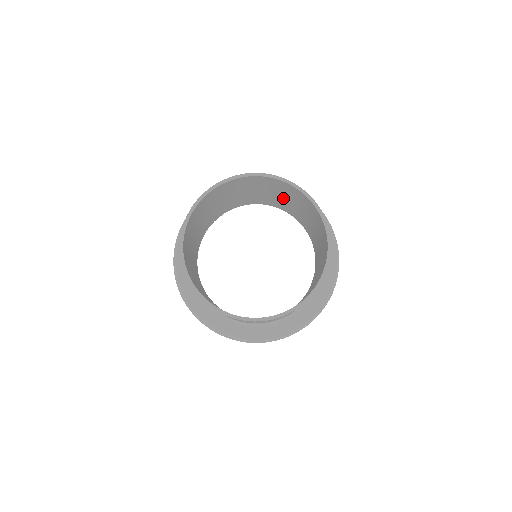
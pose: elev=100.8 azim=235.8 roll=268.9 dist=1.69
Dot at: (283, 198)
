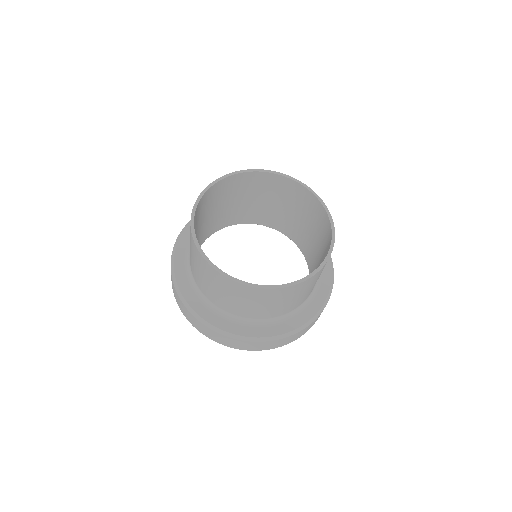
Dot at: (254, 201)
